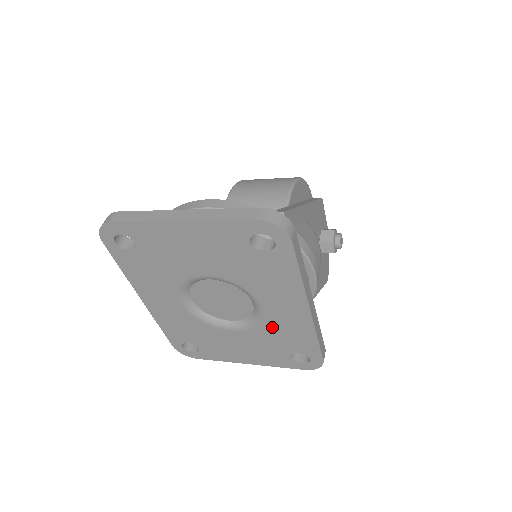
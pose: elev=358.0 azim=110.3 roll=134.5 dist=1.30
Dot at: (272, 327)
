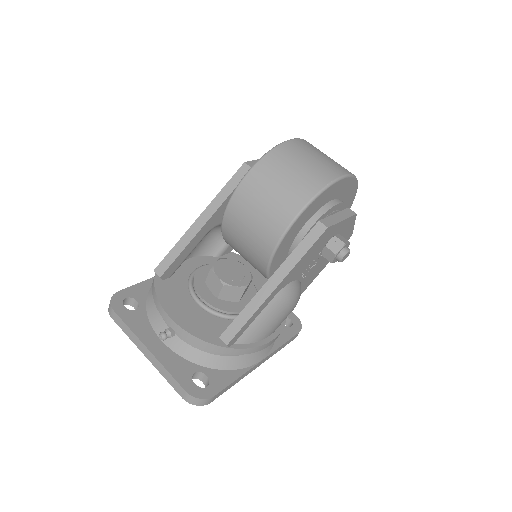
Dot at: occluded
